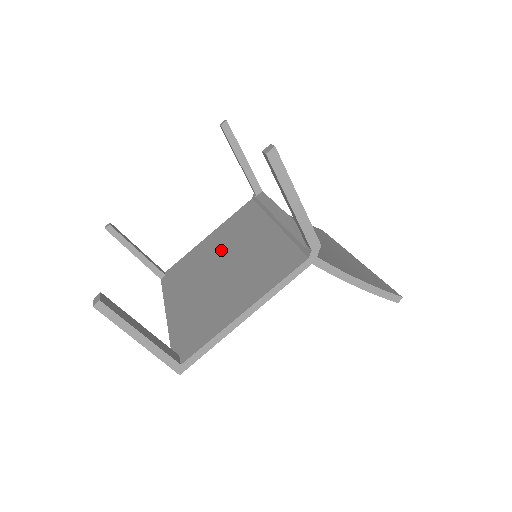
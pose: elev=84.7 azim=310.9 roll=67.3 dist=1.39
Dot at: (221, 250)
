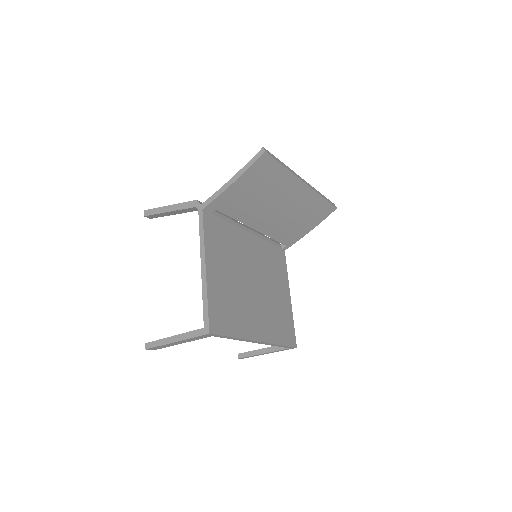
Dot at: occluded
